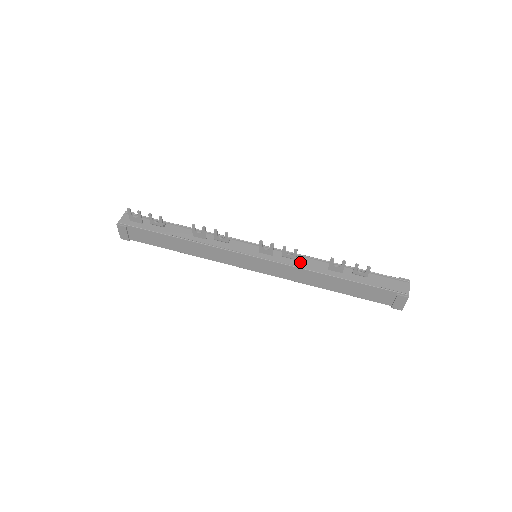
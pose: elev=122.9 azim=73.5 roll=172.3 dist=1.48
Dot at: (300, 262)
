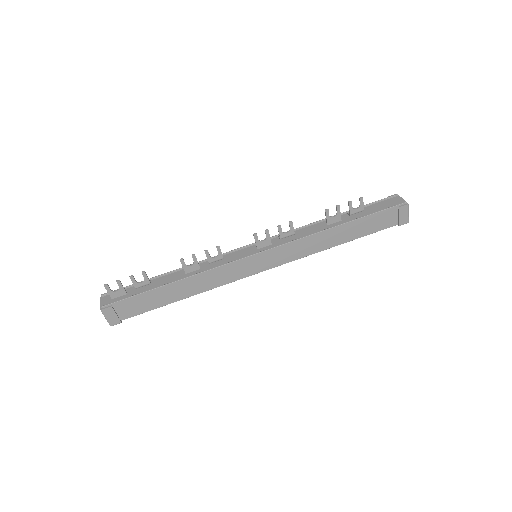
Dot at: (299, 234)
